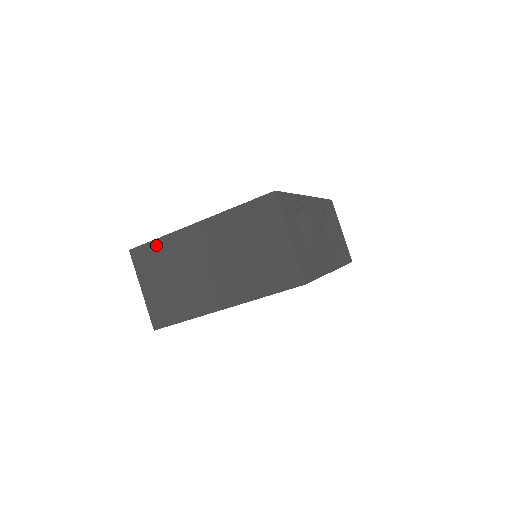
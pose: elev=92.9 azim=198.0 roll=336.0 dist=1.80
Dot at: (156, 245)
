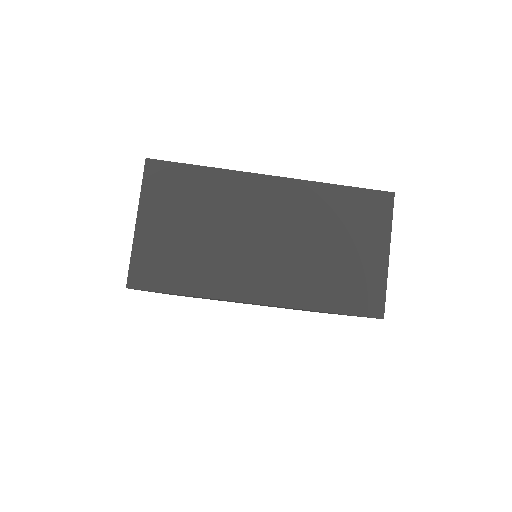
Dot at: (195, 173)
